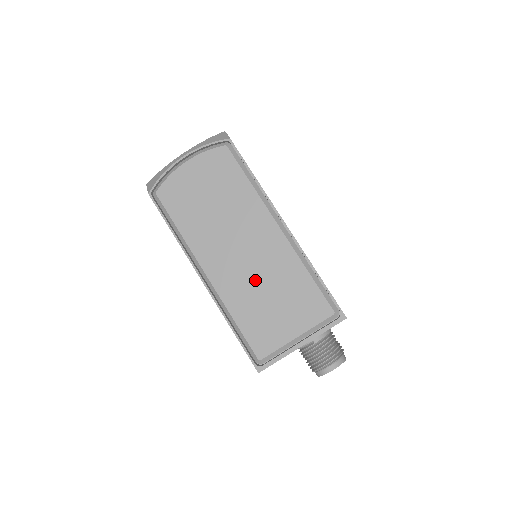
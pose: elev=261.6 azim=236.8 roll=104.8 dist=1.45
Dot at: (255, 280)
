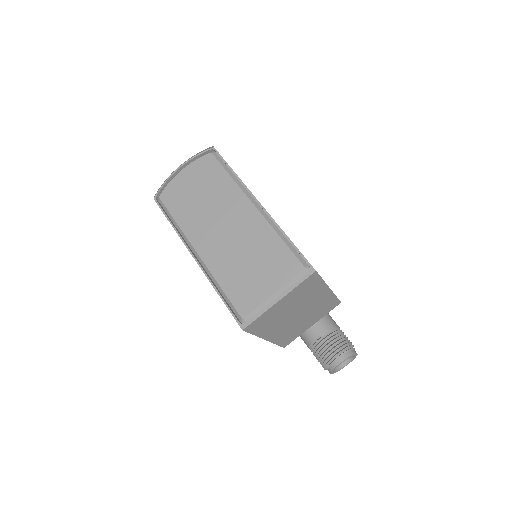
Dot at: (237, 251)
